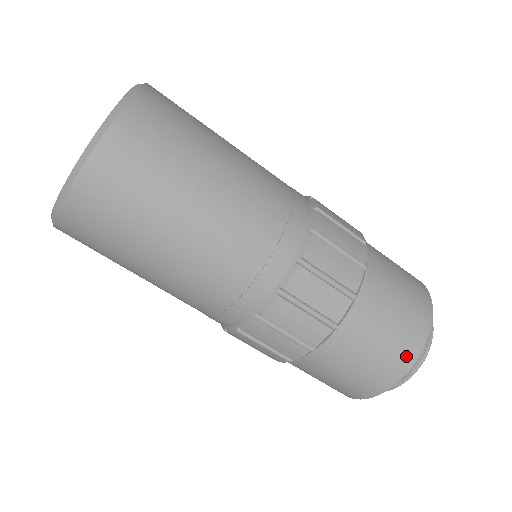
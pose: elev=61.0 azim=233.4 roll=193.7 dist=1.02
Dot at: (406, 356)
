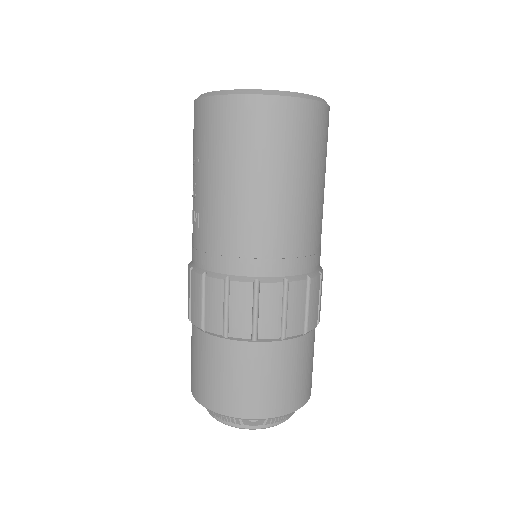
Dot at: (311, 385)
